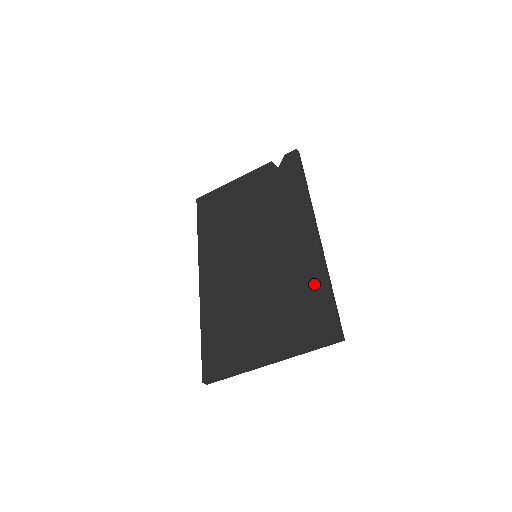
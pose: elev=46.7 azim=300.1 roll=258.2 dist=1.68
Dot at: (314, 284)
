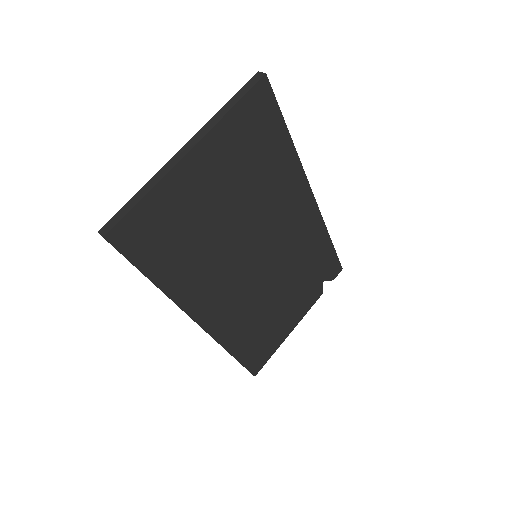
Dot at: occluded
